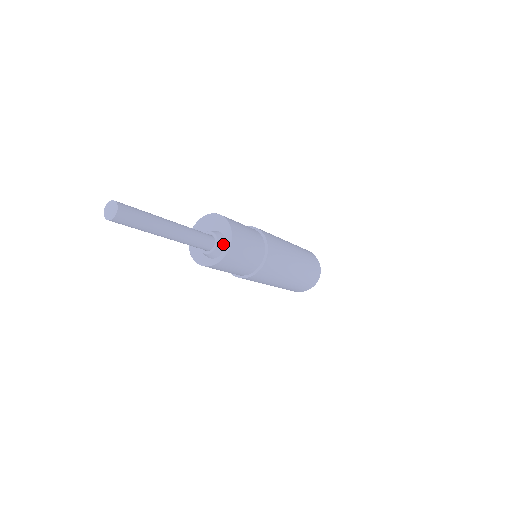
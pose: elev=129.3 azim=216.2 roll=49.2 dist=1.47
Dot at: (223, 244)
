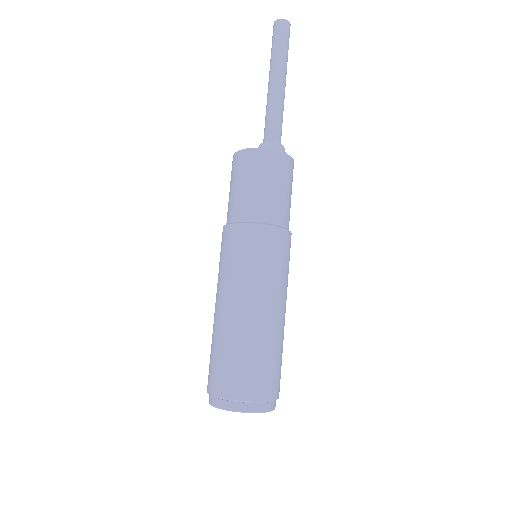
Dot at: occluded
